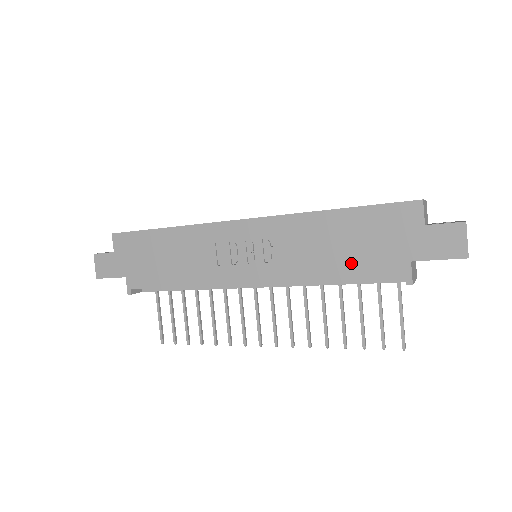
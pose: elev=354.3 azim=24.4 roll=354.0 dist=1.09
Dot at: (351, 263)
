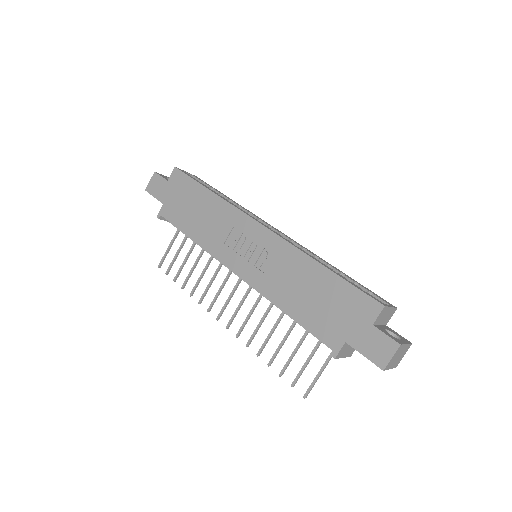
Dot at: (307, 311)
